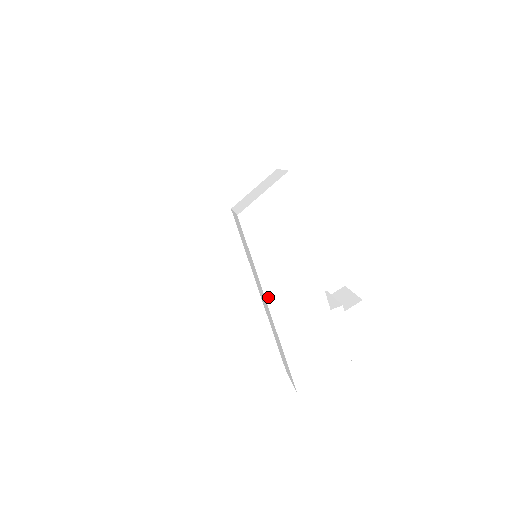
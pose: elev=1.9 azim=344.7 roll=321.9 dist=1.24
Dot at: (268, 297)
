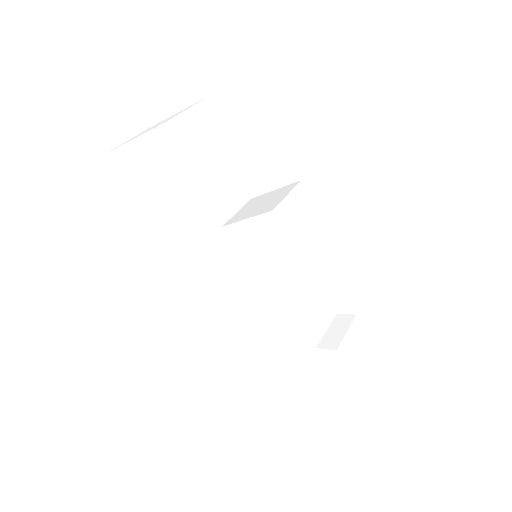
Dot at: (247, 300)
